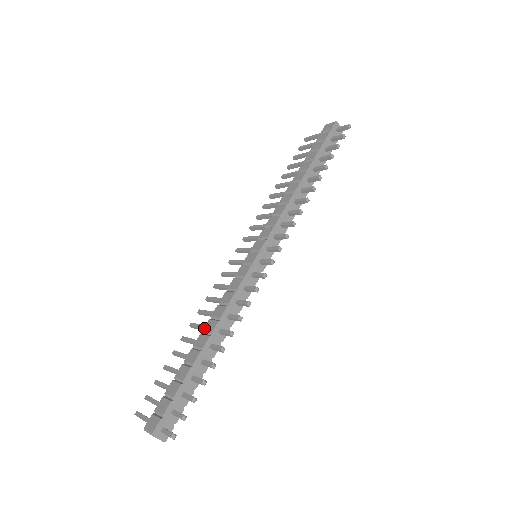
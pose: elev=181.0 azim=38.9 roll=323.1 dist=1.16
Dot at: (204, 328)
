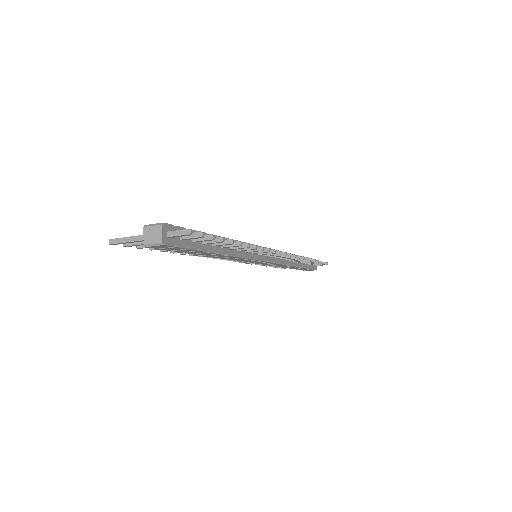
Dot at: occluded
